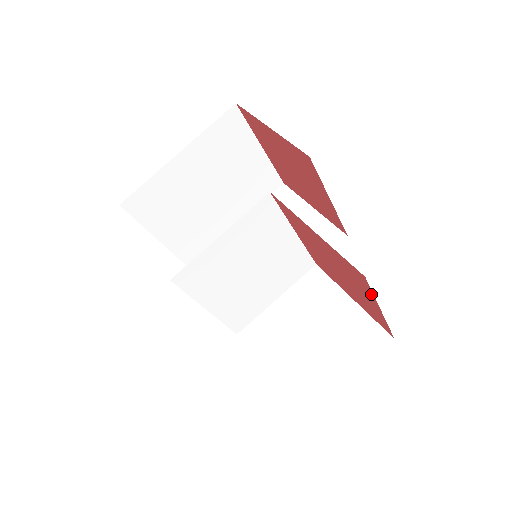
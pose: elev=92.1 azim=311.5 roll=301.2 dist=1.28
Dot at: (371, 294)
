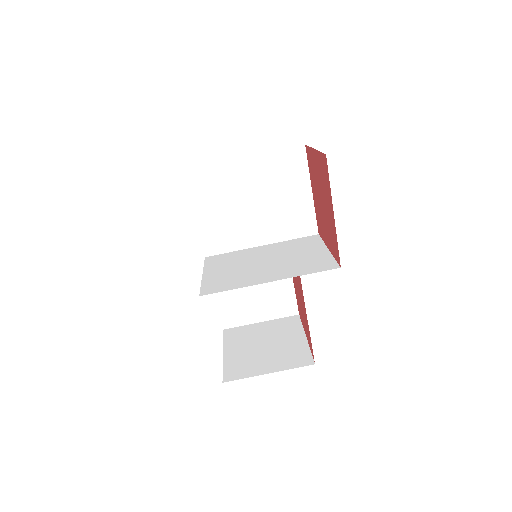
Dot at: (309, 345)
